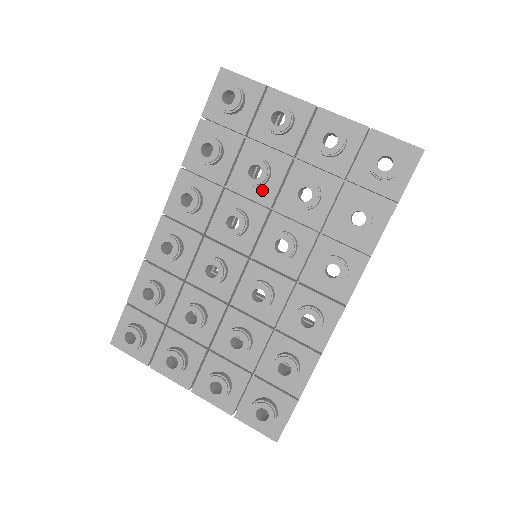
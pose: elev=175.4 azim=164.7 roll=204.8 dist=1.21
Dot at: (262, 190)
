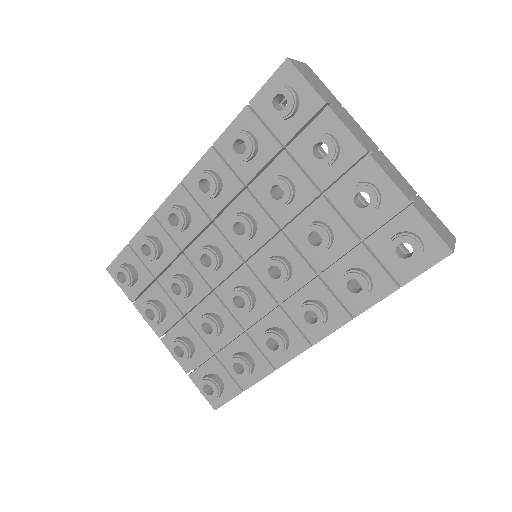
Dot at: (280, 208)
